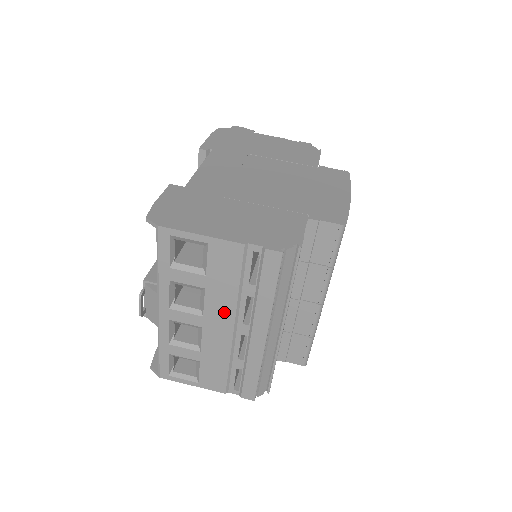
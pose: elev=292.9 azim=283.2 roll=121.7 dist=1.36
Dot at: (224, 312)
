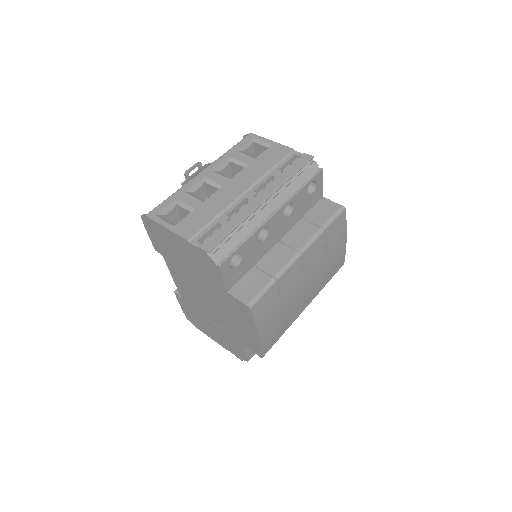
Dot at: (248, 179)
